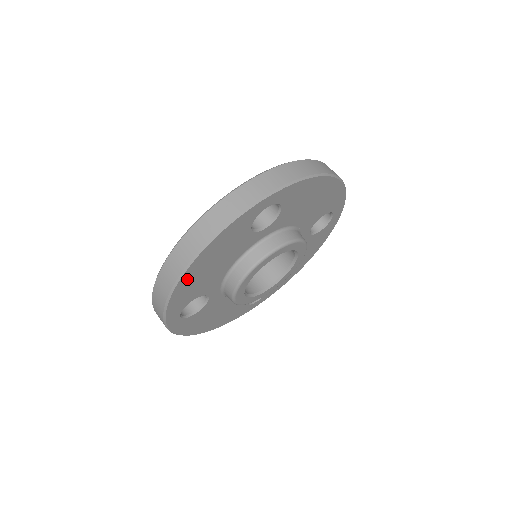
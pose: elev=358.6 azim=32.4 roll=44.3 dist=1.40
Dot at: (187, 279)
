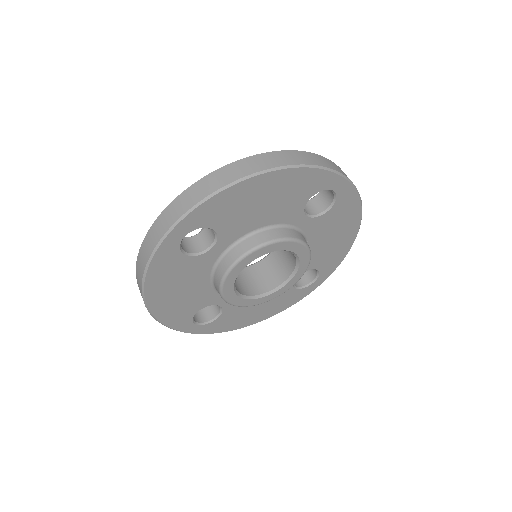
Dot at: (159, 307)
